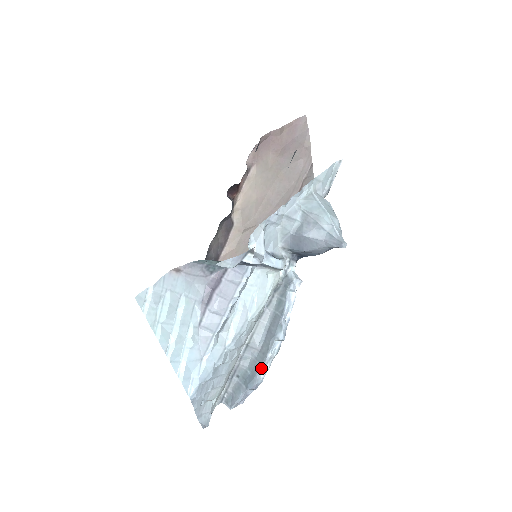
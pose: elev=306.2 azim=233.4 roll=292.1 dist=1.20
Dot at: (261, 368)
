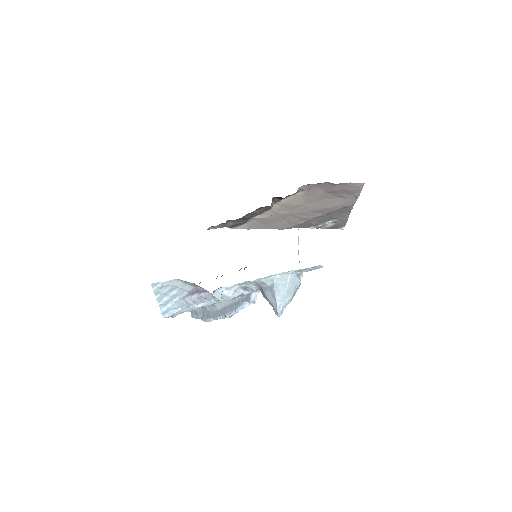
Dot at: (212, 318)
